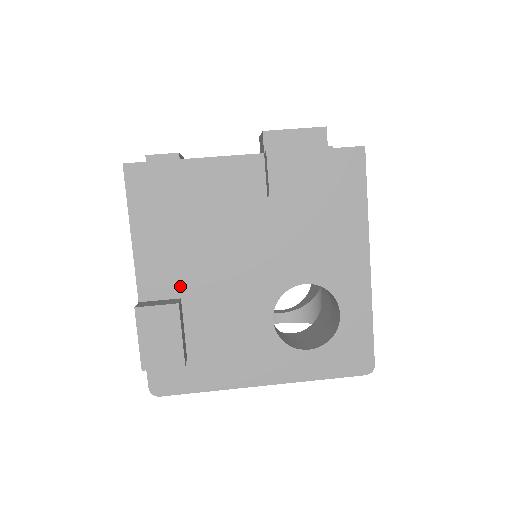
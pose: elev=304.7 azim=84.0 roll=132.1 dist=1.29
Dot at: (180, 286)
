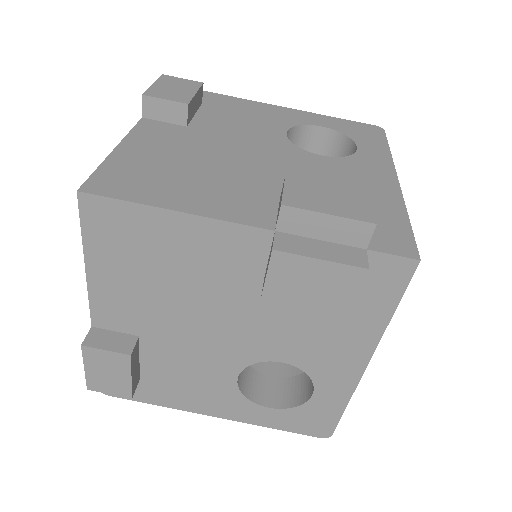
Dot at: (140, 326)
